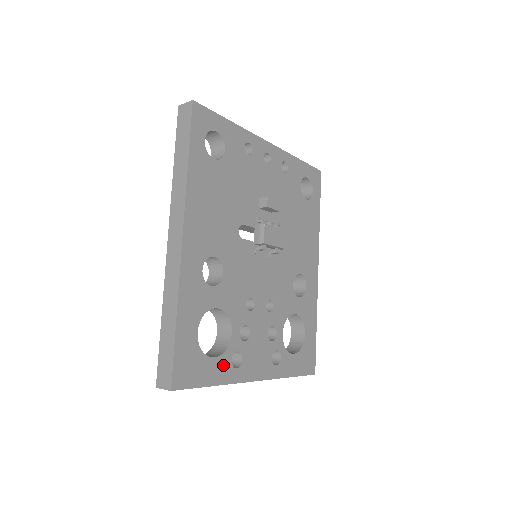
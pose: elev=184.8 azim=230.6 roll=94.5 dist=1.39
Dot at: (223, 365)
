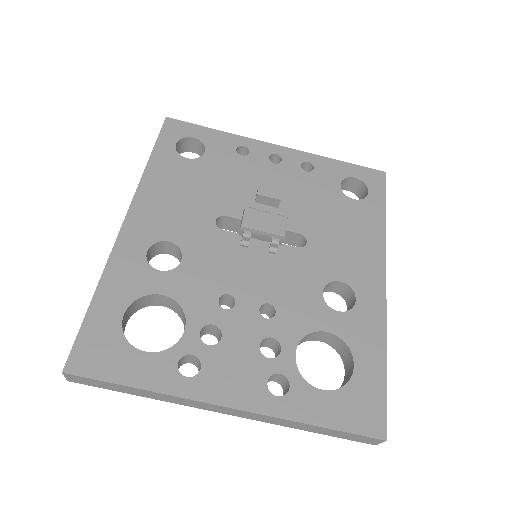
Dot at: (161, 366)
